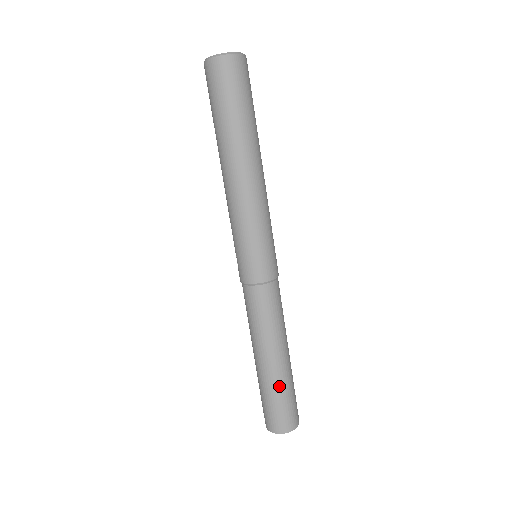
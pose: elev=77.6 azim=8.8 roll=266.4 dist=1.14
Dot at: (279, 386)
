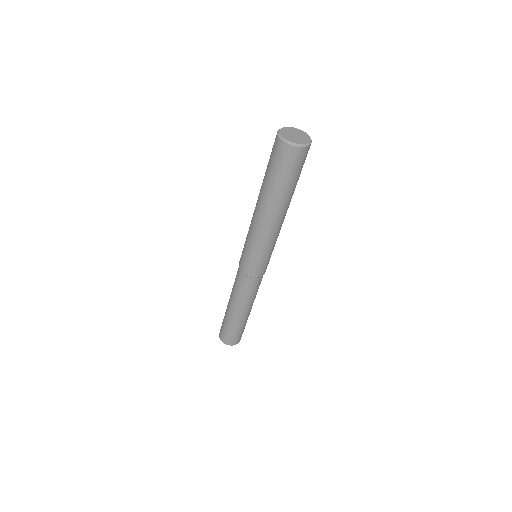
Dot at: (232, 324)
